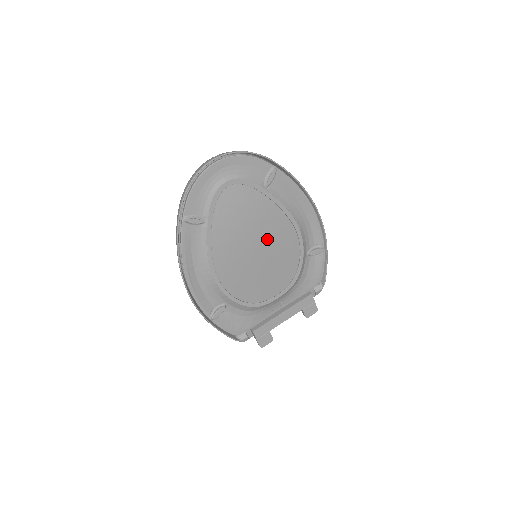
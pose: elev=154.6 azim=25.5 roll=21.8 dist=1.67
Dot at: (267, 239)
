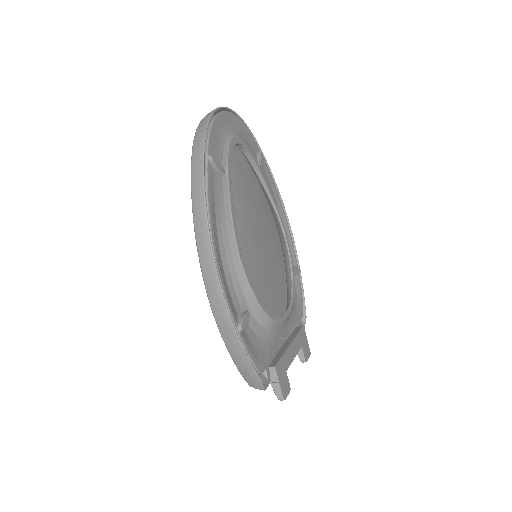
Dot at: (261, 238)
